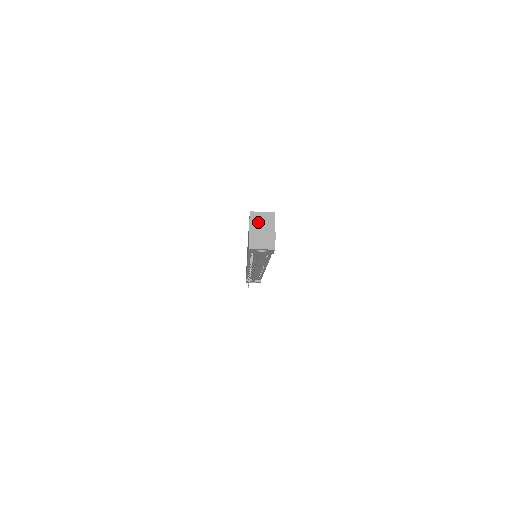
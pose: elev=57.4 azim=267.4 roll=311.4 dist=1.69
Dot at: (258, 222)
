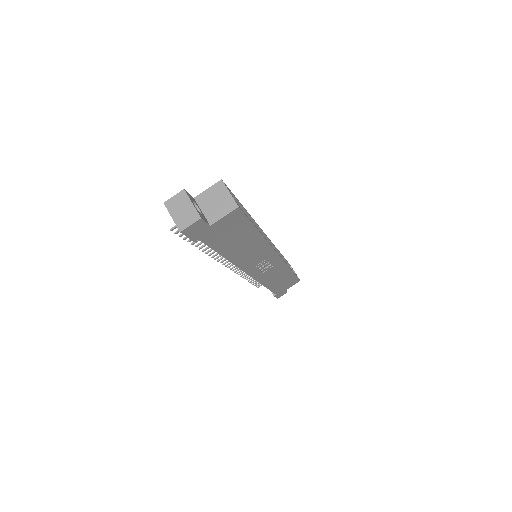
Dot at: (215, 197)
